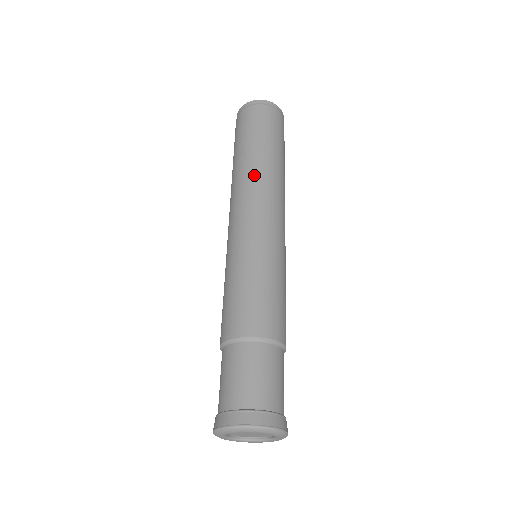
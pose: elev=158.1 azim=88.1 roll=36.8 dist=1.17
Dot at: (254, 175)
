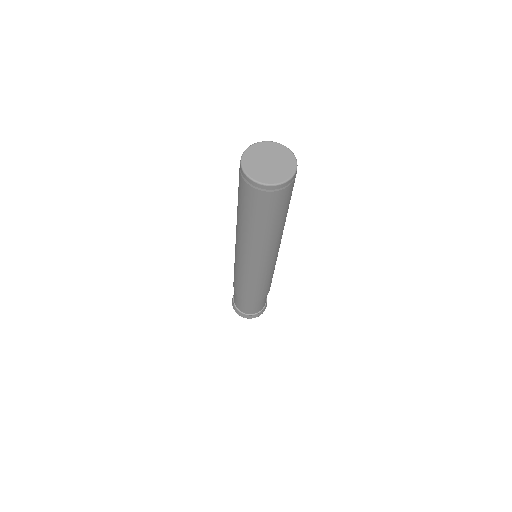
Dot at: (251, 244)
